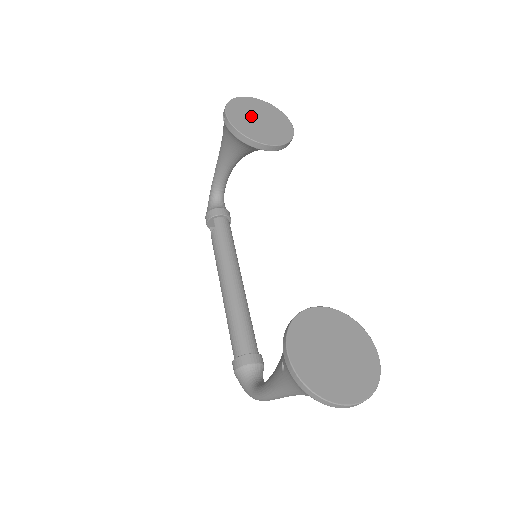
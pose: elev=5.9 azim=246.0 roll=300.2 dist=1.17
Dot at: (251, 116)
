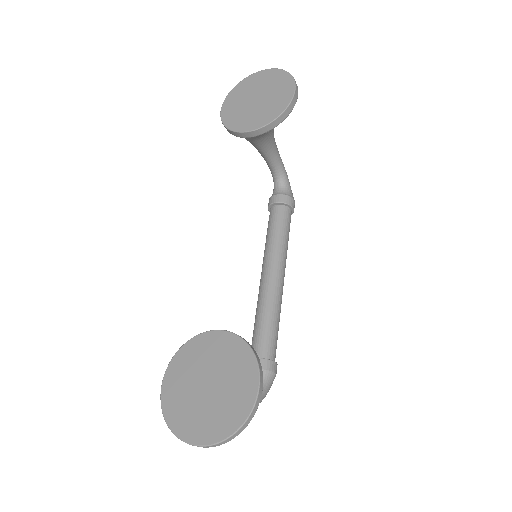
Dot at: (247, 99)
